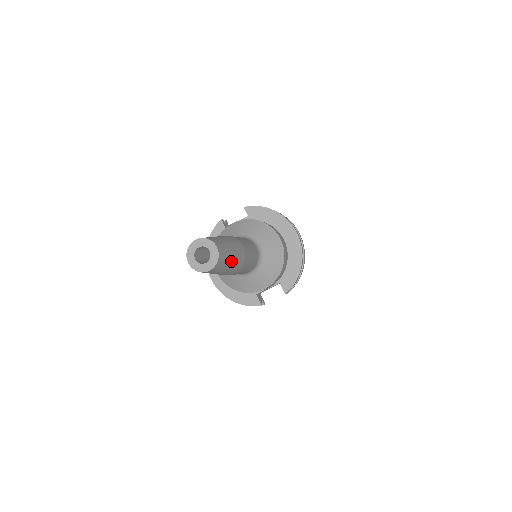
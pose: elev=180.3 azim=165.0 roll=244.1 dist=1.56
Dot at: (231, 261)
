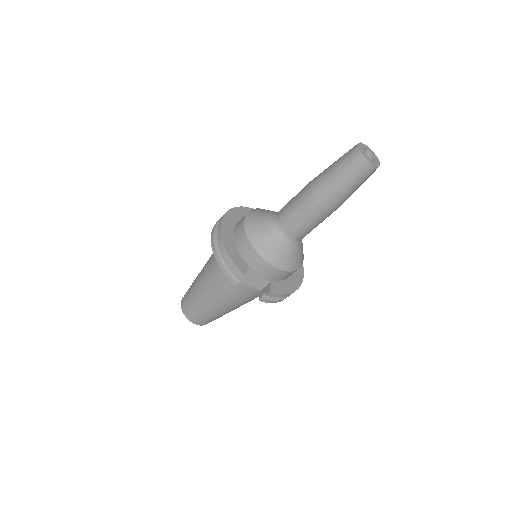
Dot at: (355, 189)
